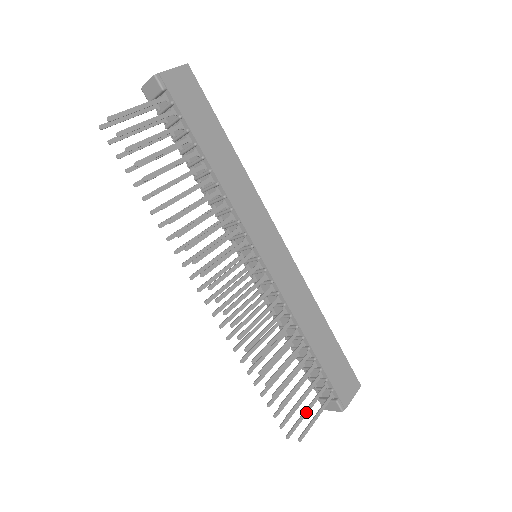
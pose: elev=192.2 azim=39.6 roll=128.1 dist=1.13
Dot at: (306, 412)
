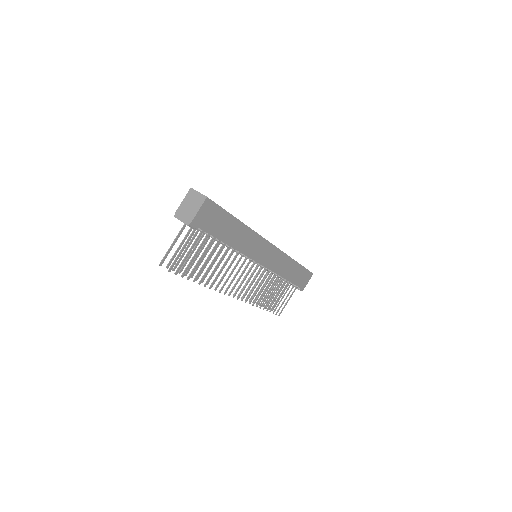
Dot at: occluded
